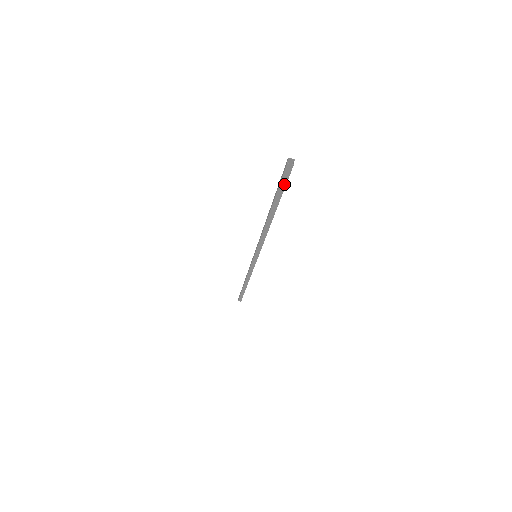
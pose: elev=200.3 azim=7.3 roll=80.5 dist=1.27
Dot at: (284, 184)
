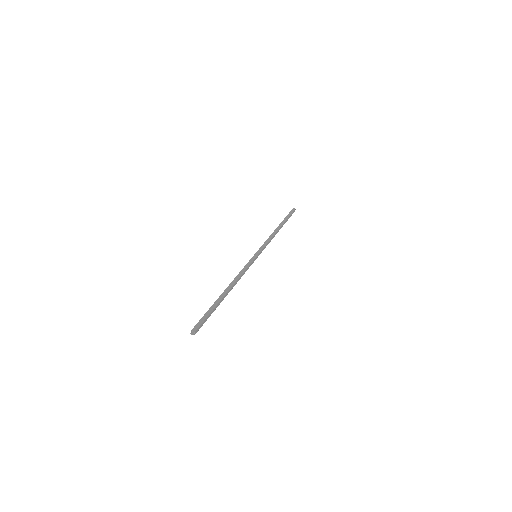
Dot at: (205, 321)
